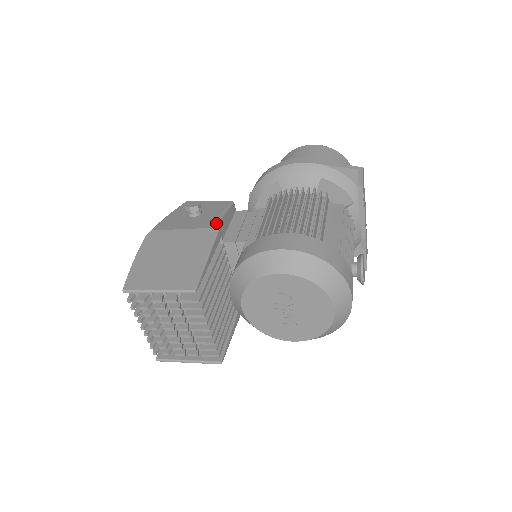
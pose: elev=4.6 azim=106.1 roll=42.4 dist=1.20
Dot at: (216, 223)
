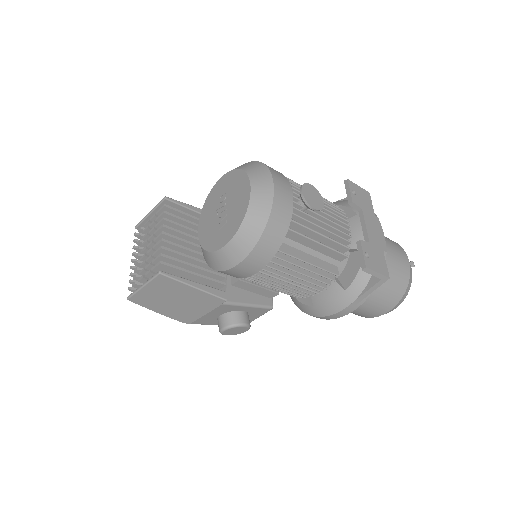
Dot at: occluded
